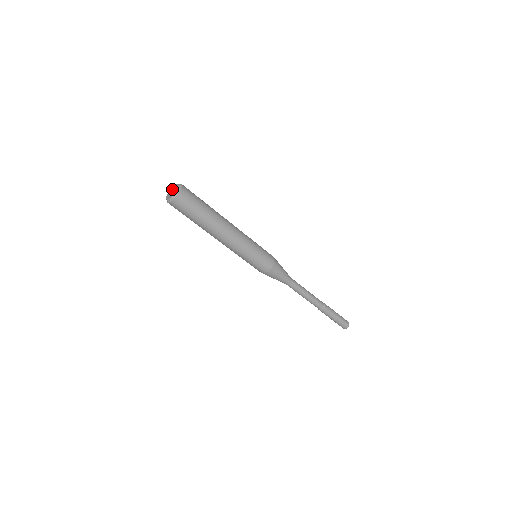
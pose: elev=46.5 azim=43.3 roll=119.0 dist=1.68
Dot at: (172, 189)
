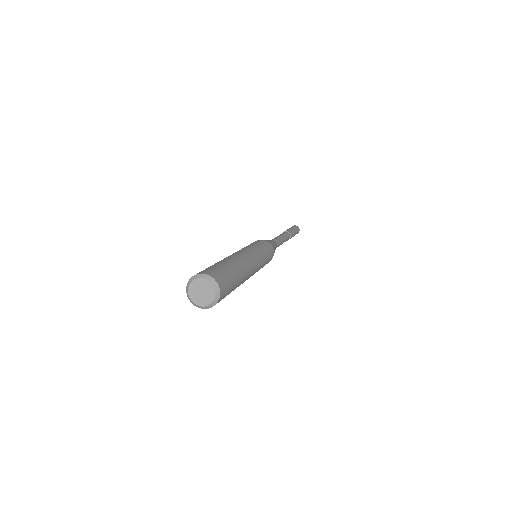
Dot at: (202, 286)
